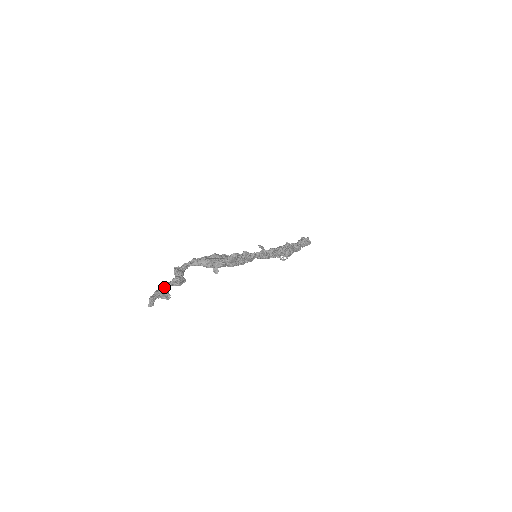
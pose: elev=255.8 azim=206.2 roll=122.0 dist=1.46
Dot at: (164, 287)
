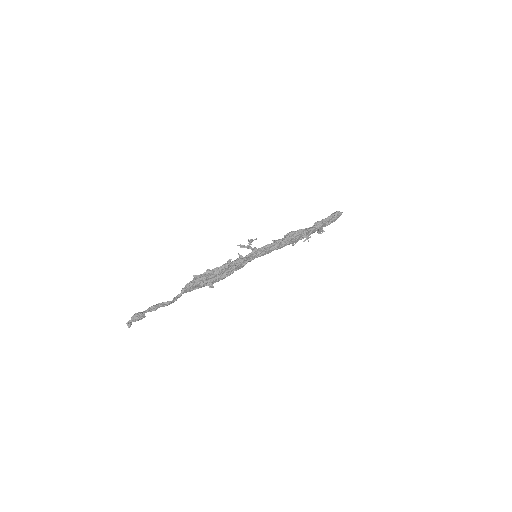
Dot at: occluded
